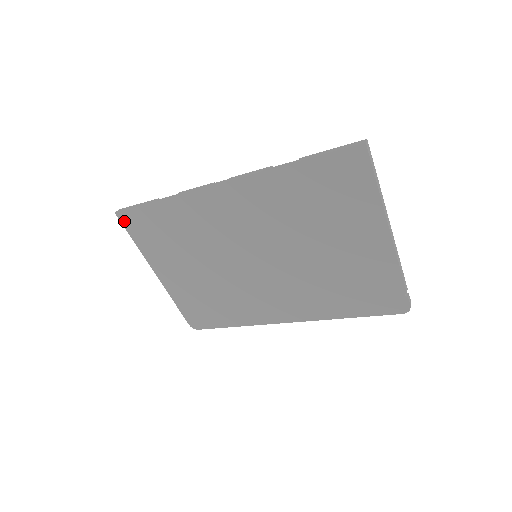
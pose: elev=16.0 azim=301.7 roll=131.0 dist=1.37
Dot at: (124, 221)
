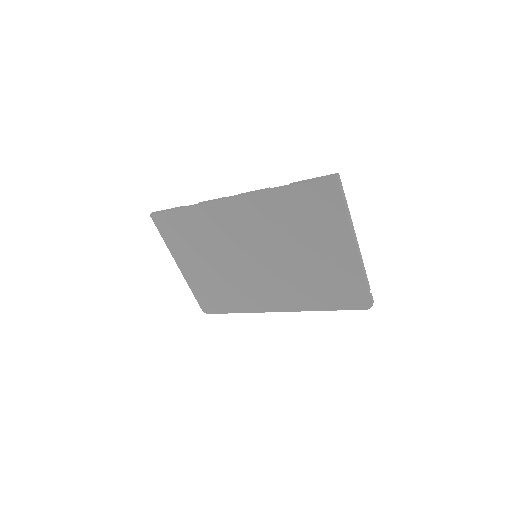
Dot at: (156, 222)
